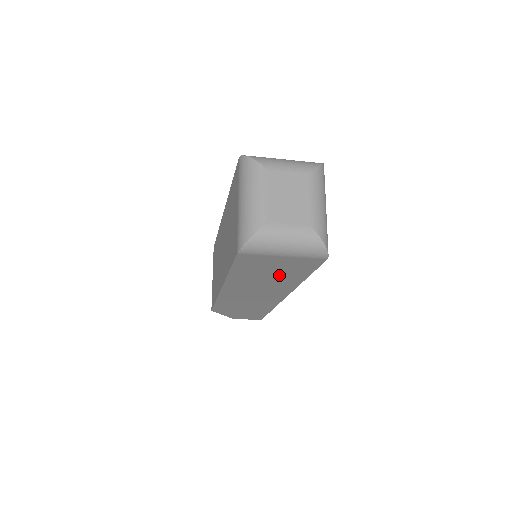
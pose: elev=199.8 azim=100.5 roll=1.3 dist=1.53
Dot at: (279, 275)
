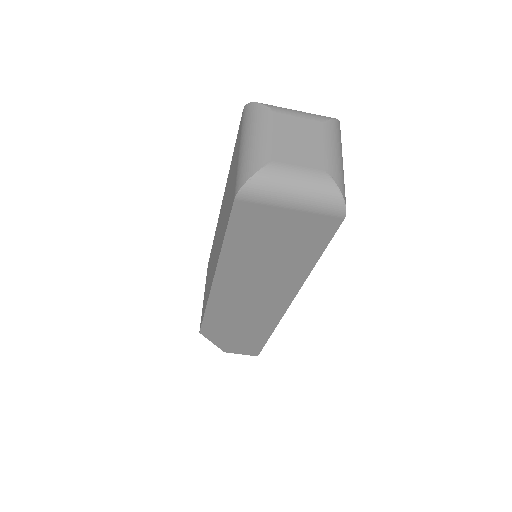
Dot at: (283, 254)
